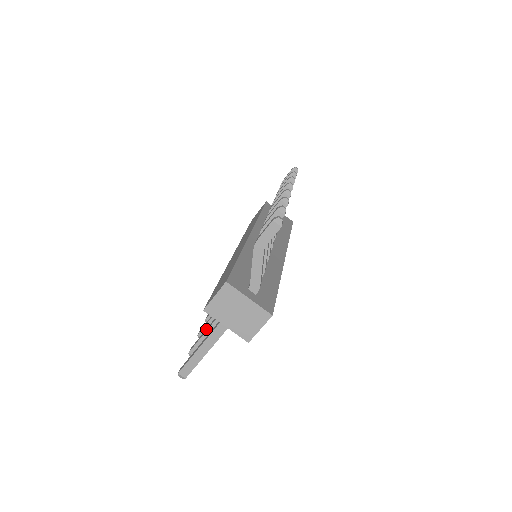
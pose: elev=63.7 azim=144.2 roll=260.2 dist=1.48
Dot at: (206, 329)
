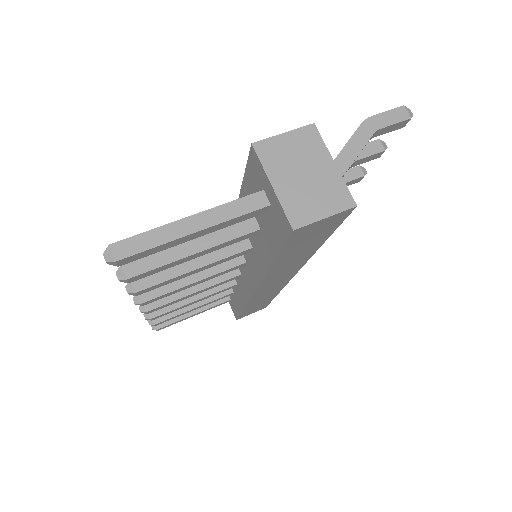
Dot at: (176, 246)
